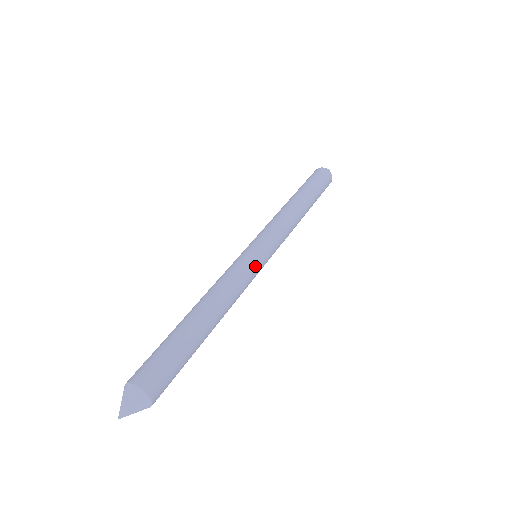
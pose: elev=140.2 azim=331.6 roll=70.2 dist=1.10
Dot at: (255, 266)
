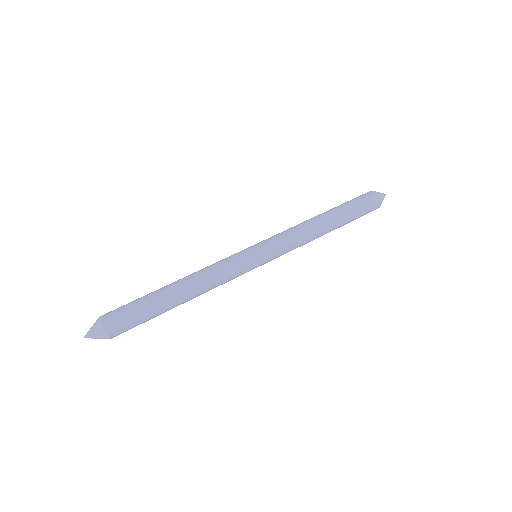
Dot at: (246, 270)
